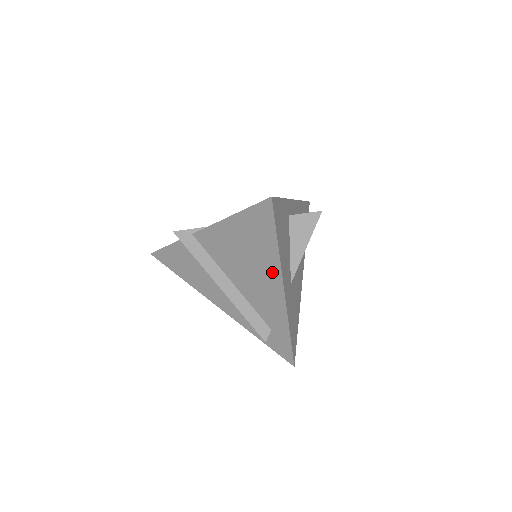
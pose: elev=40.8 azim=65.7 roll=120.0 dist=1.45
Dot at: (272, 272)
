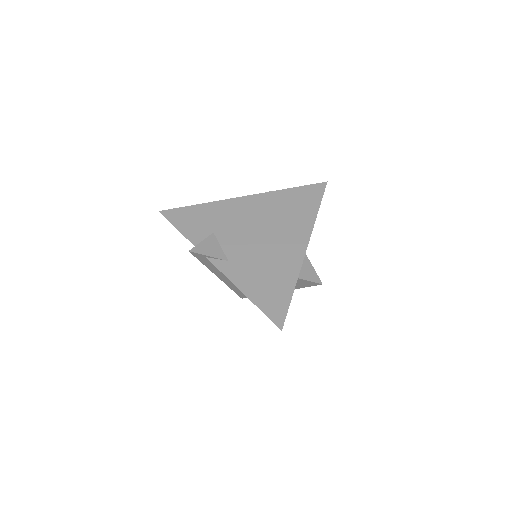
Dot at: occluded
